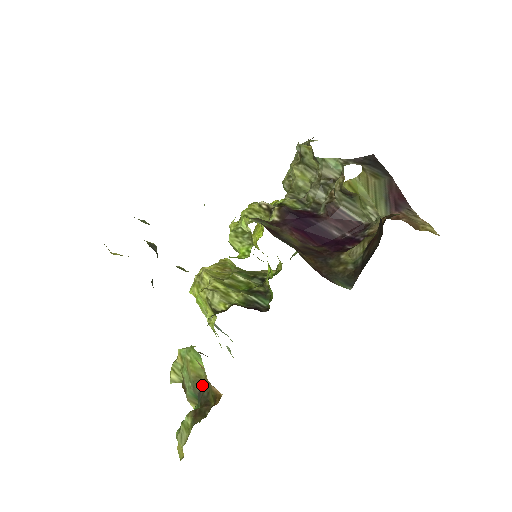
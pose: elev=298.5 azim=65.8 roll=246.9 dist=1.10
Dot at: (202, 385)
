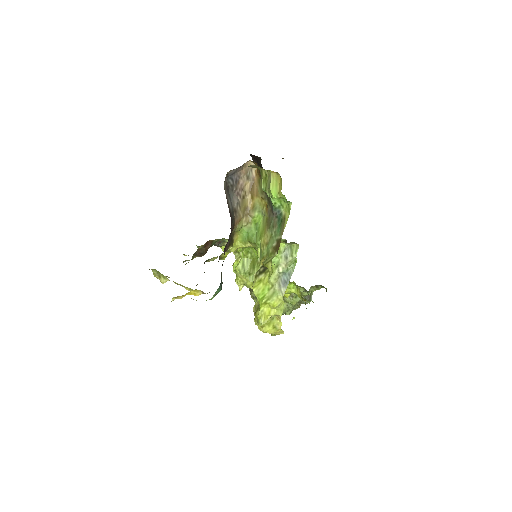
Dot at: (268, 211)
